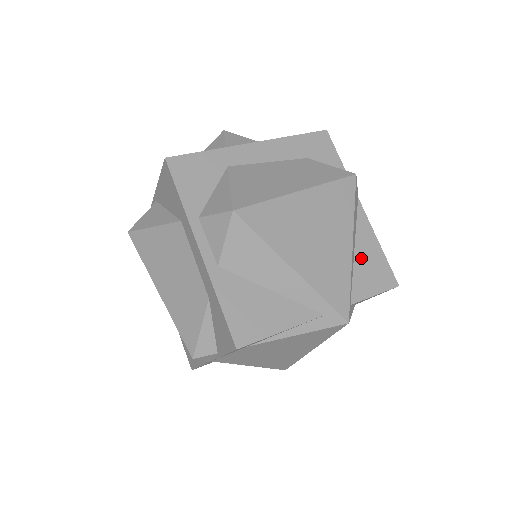
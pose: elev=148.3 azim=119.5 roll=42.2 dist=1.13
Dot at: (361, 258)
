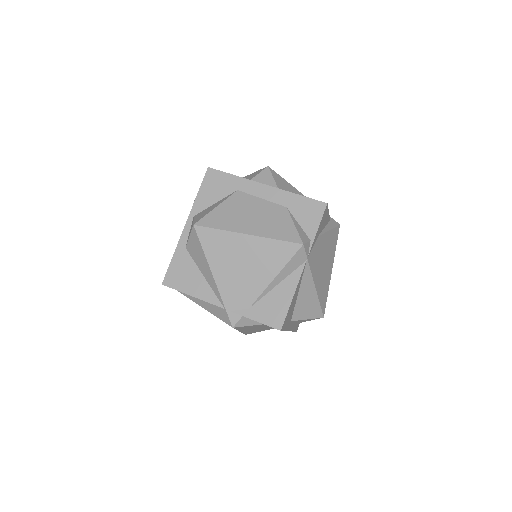
Dot at: occluded
